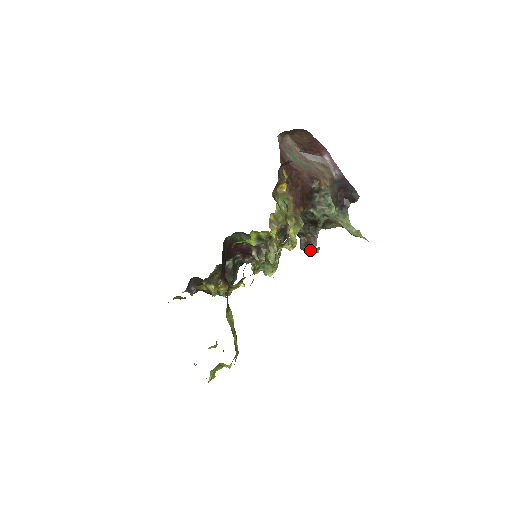
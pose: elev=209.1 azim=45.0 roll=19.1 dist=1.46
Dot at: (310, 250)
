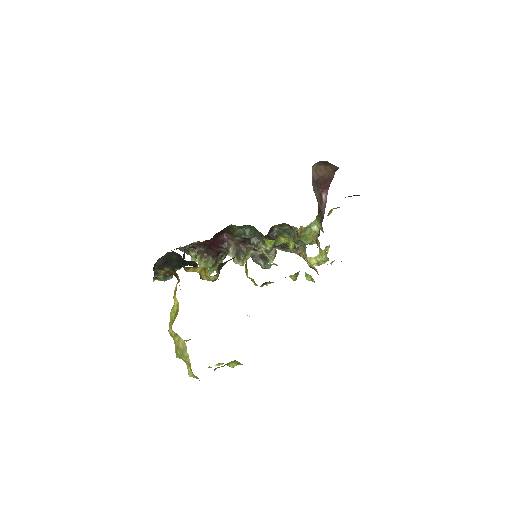
Dot at: (265, 264)
